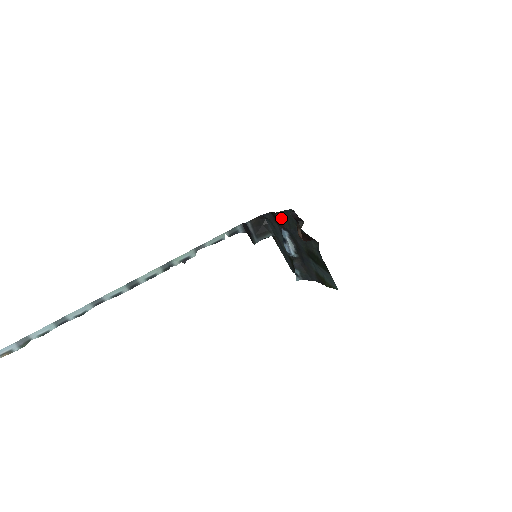
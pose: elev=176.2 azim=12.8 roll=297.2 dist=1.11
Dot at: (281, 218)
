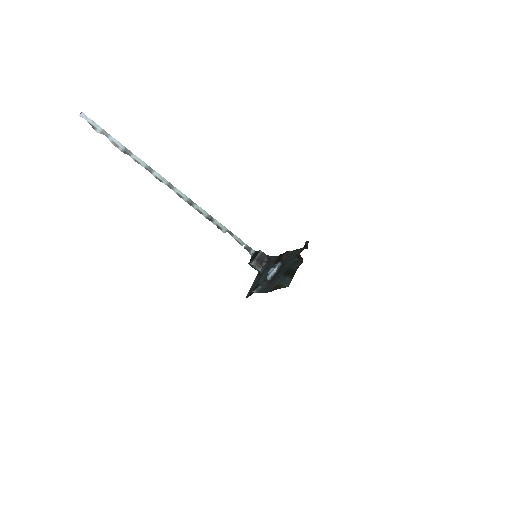
Dot at: (287, 254)
